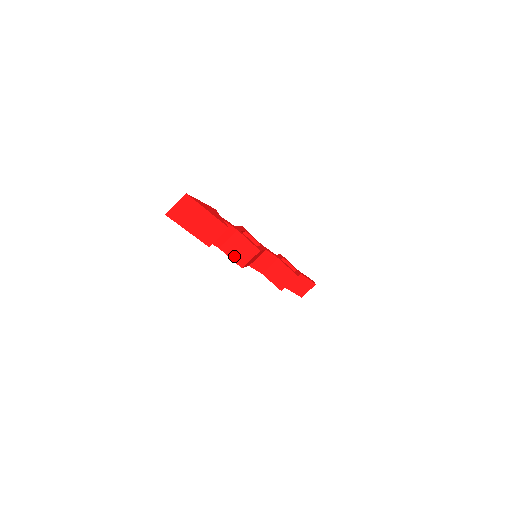
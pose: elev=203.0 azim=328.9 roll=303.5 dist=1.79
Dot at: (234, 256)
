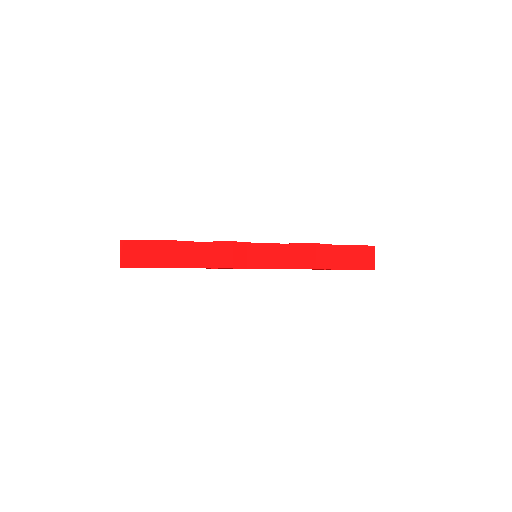
Dot at: (218, 264)
